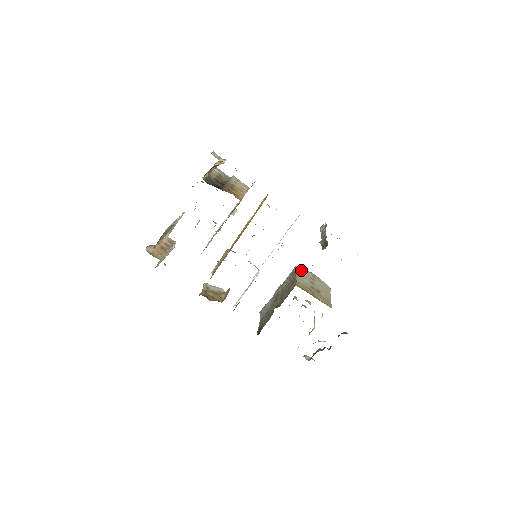
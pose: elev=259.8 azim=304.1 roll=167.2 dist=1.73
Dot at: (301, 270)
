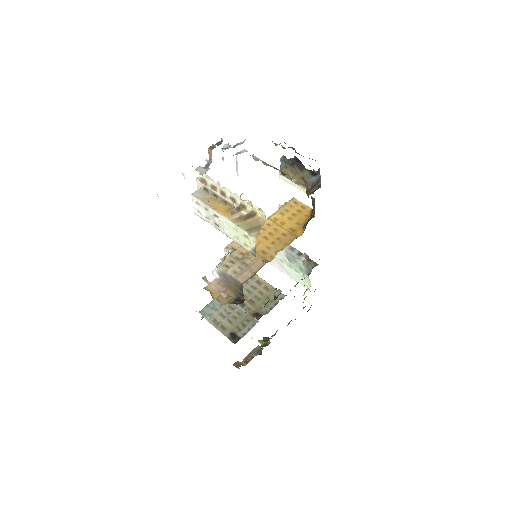
Dot at: occluded
